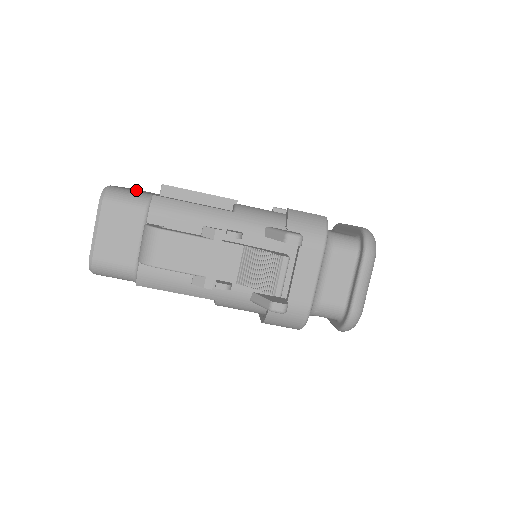
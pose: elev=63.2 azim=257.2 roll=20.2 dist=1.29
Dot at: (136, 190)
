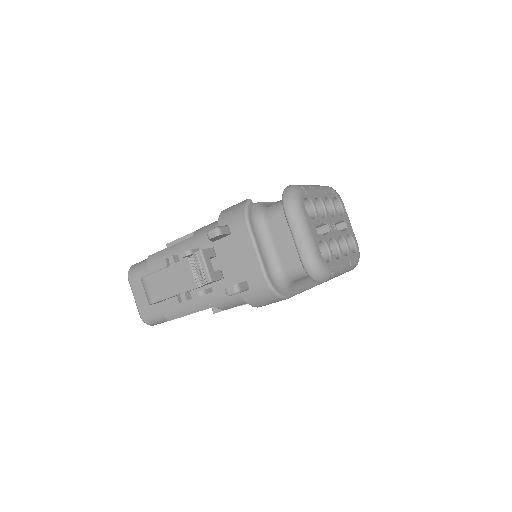
Dot at: occluded
